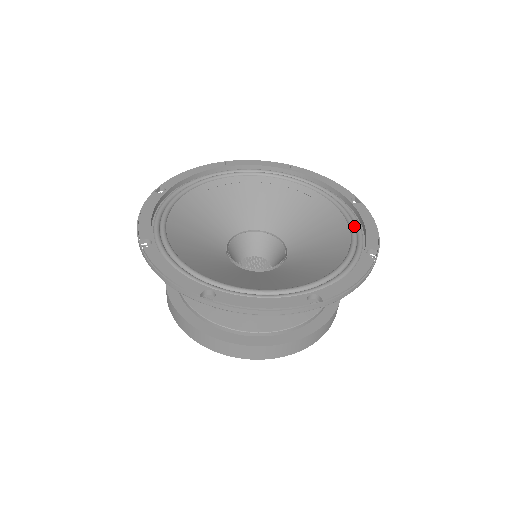
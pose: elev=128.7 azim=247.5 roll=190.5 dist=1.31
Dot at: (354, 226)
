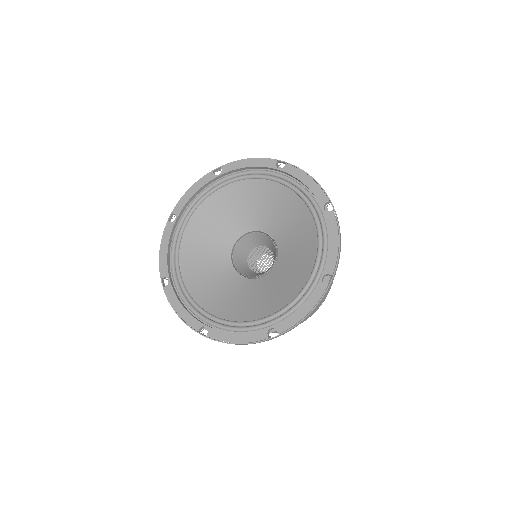
Dot at: (321, 242)
